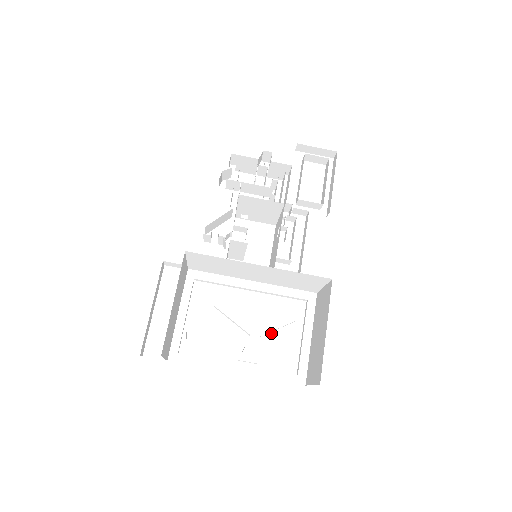
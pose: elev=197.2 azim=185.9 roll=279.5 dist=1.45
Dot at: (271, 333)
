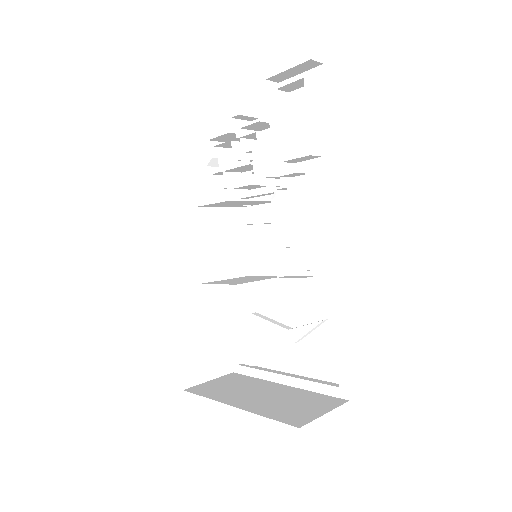
Dot at: (308, 335)
